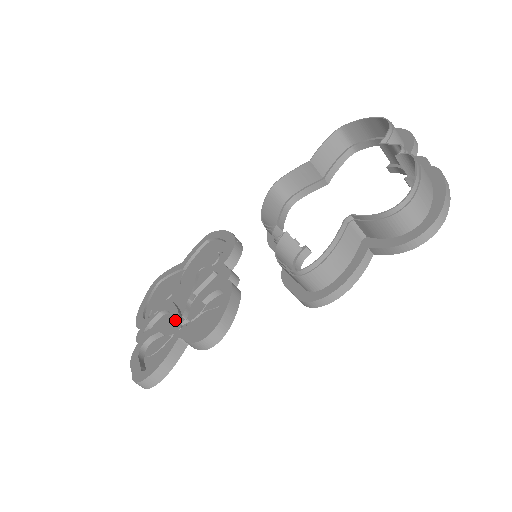
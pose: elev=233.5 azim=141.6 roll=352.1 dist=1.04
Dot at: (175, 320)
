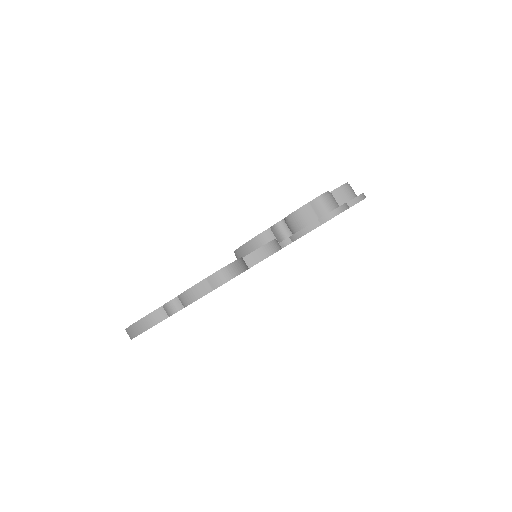
Dot at: occluded
